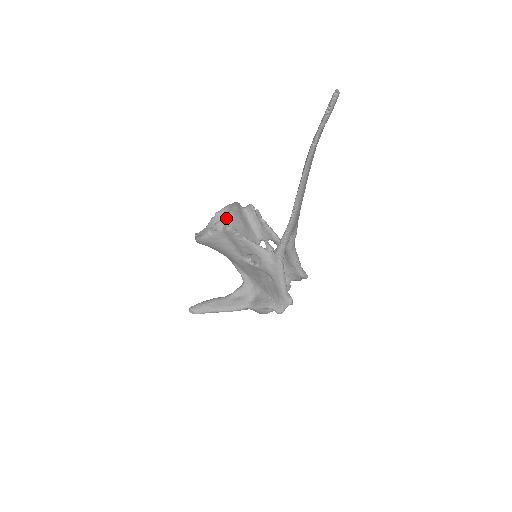
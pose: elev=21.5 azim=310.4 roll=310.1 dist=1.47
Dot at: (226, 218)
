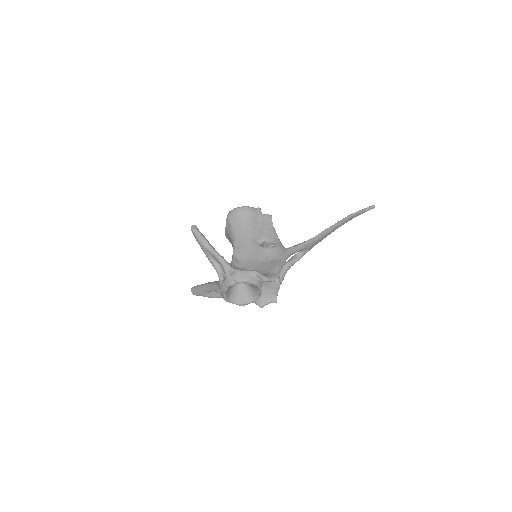
Dot at: occluded
